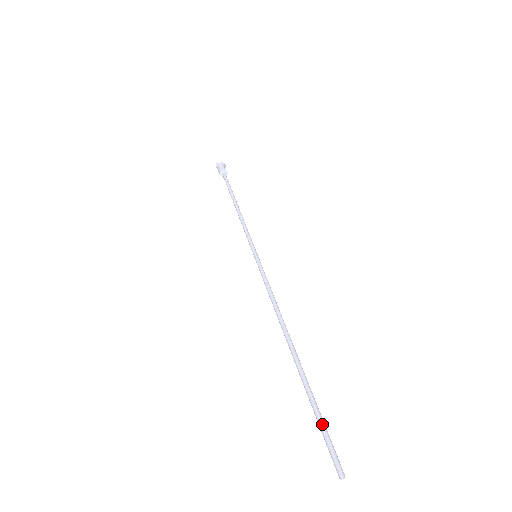
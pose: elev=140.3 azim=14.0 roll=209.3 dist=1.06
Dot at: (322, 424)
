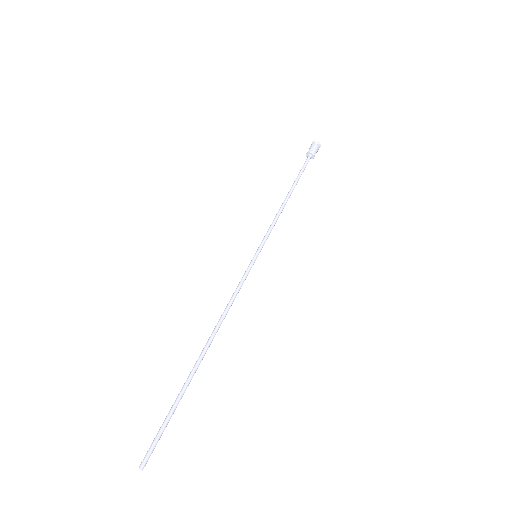
Dot at: (166, 425)
